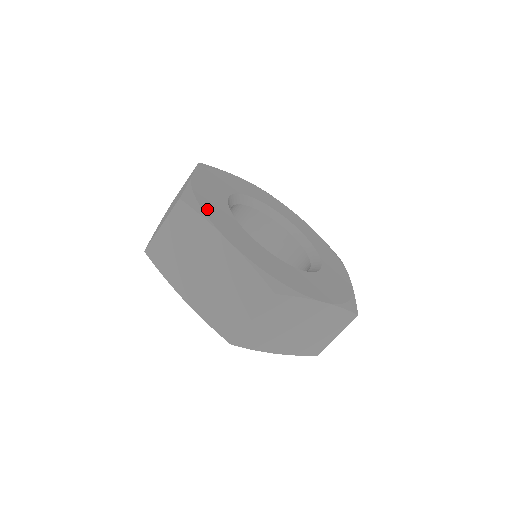
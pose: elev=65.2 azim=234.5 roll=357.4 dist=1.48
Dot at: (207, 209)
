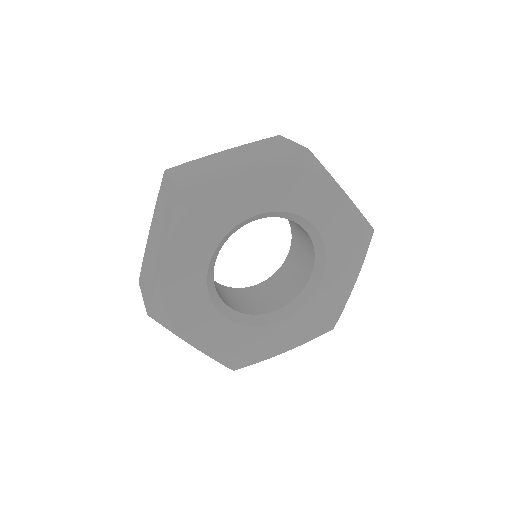
Dot at: (176, 316)
